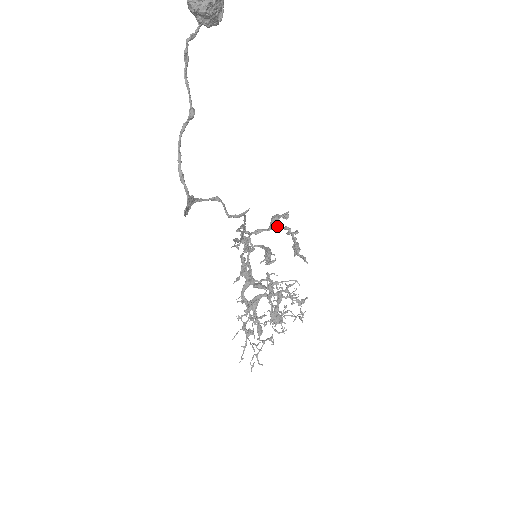
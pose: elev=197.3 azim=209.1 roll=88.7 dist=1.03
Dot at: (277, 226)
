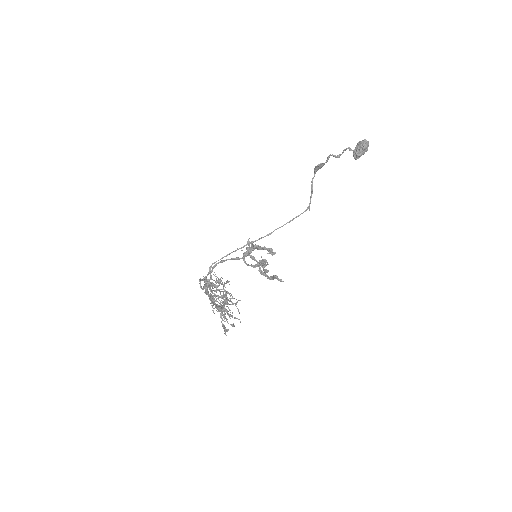
Dot at: (260, 269)
